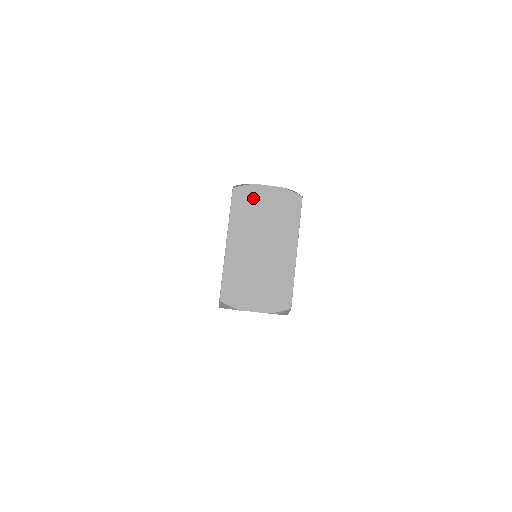
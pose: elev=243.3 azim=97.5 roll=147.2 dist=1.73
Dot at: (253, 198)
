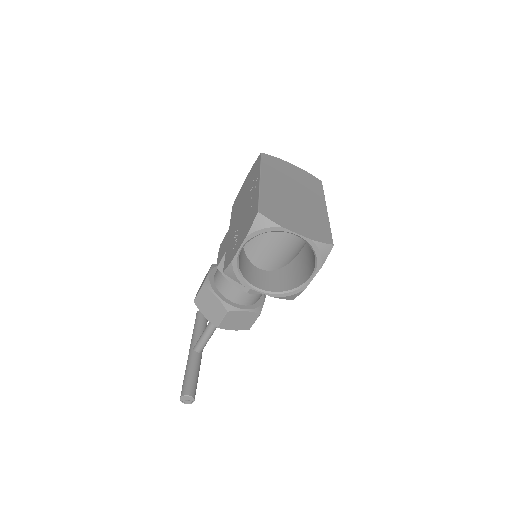
Dot at: (280, 165)
